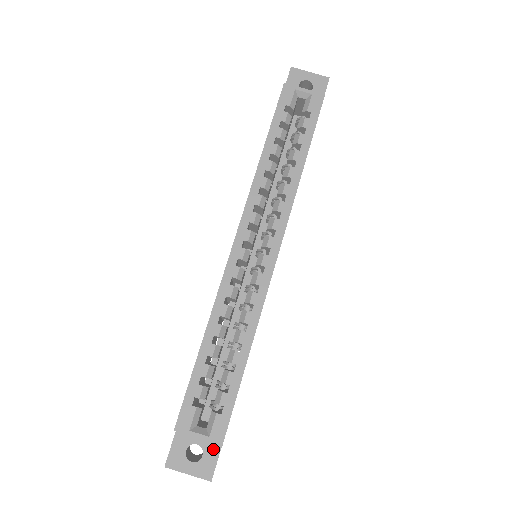
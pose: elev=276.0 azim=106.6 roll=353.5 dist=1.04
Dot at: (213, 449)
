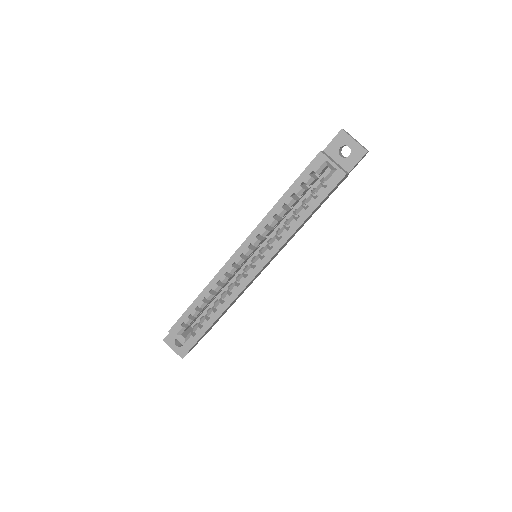
Dot at: occluded
